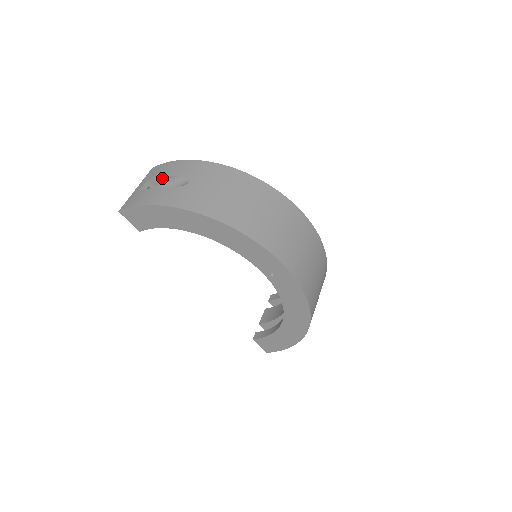
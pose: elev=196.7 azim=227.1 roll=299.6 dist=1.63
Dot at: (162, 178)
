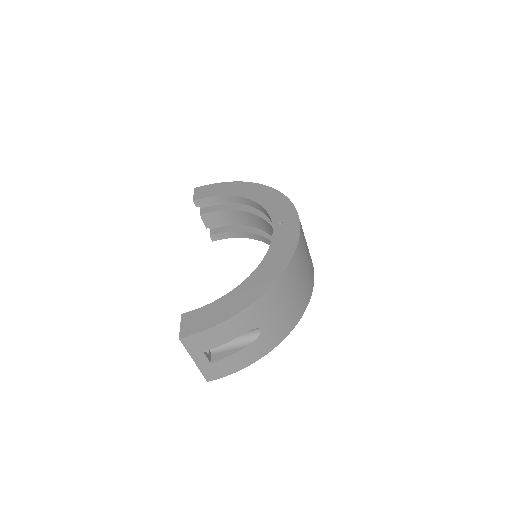
Dot at: occluded
